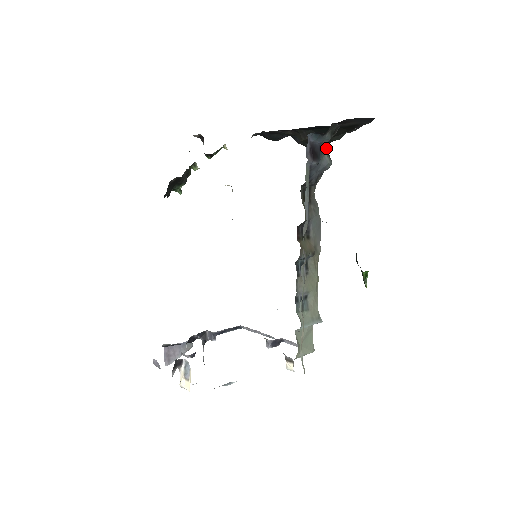
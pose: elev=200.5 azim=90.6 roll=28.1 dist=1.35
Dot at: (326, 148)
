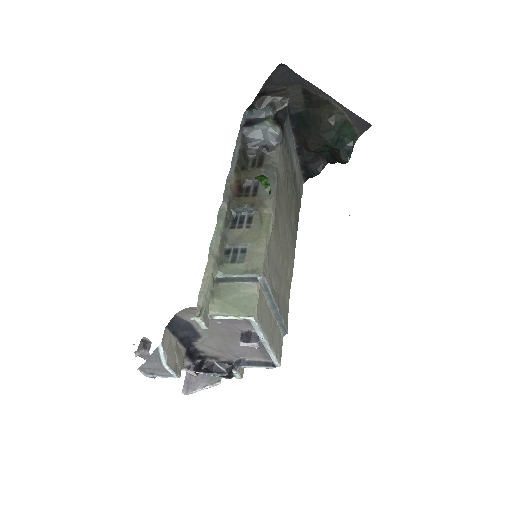
Dot at: (271, 119)
